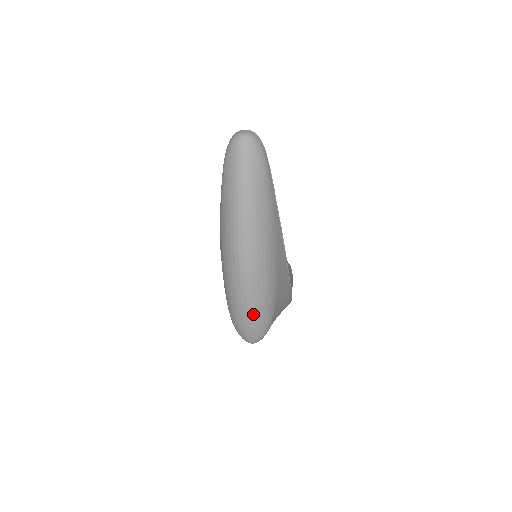
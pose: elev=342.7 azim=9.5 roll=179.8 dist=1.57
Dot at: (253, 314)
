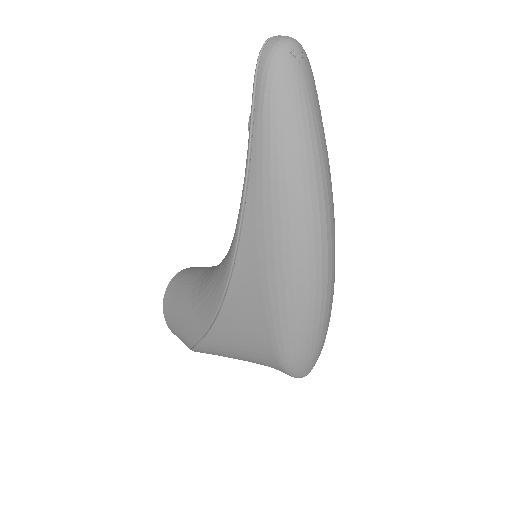
Dot at: (327, 324)
